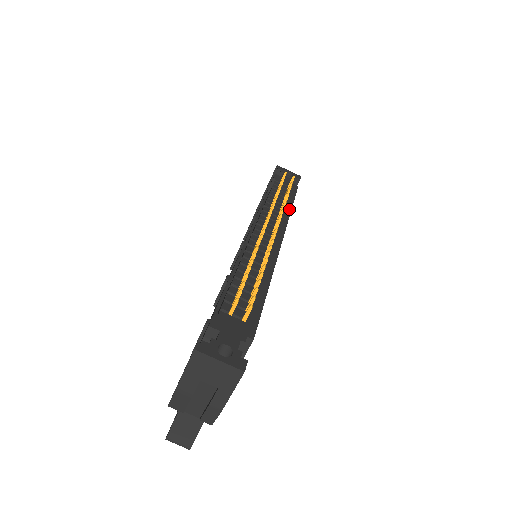
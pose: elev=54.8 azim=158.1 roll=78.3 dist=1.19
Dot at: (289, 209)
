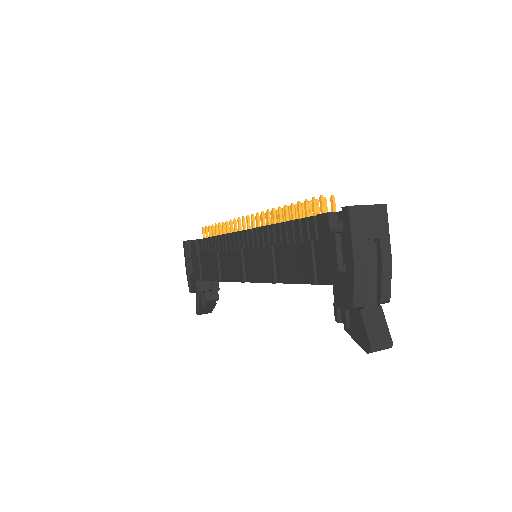
Dot at: occluded
